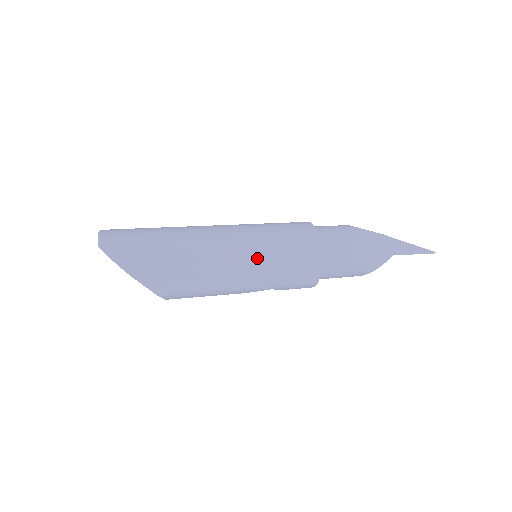
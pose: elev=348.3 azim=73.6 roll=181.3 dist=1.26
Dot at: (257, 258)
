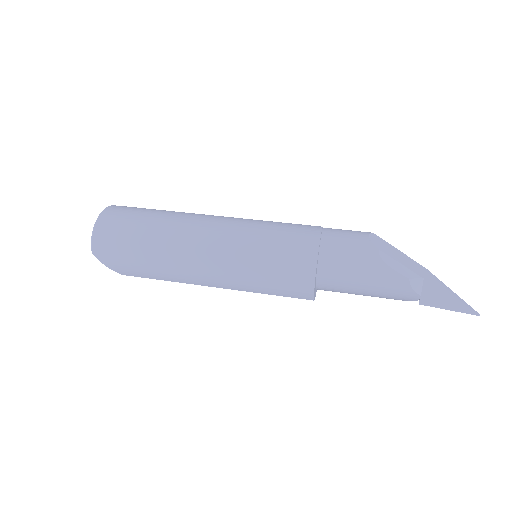
Dot at: (238, 286)
